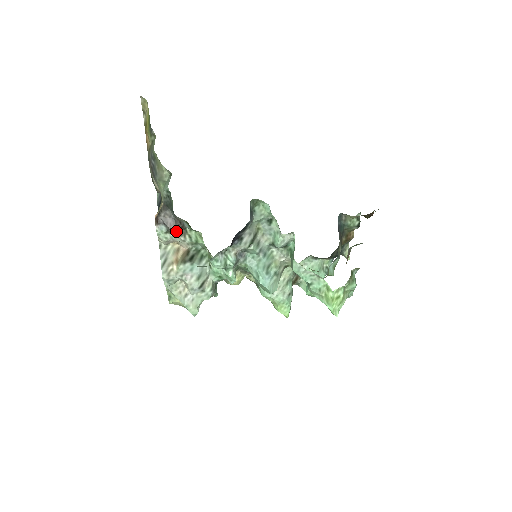
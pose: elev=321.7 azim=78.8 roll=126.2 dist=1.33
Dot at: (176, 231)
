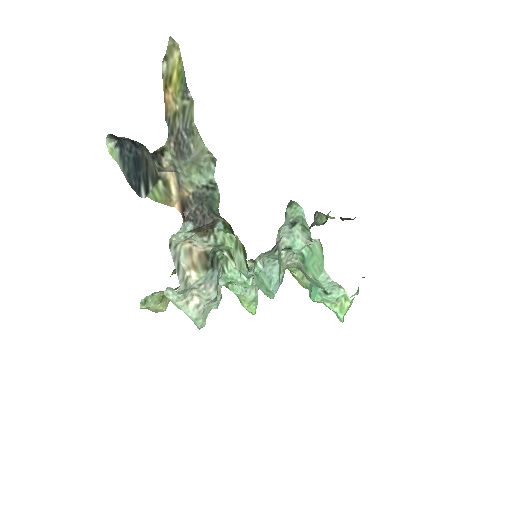
Dot at: (201, 230)
